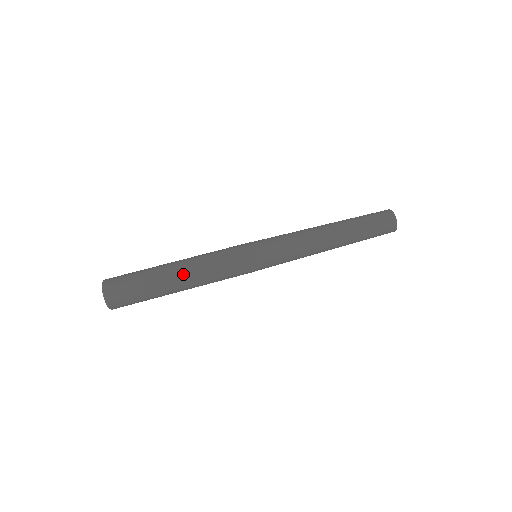
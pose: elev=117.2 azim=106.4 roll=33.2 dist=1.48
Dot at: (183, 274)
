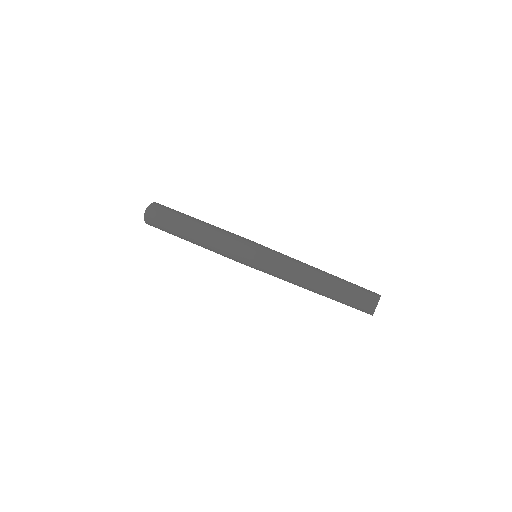
Dot at: (200, 227)
